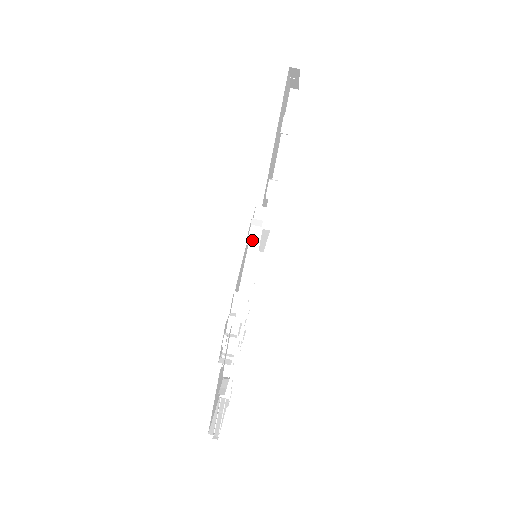
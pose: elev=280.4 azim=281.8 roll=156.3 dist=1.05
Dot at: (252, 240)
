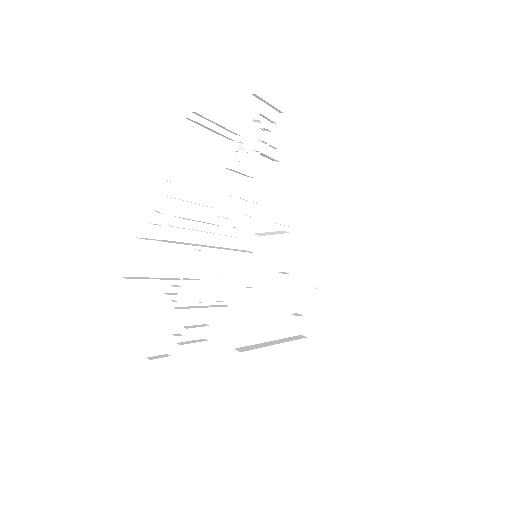
Dot at: (283, 199)
